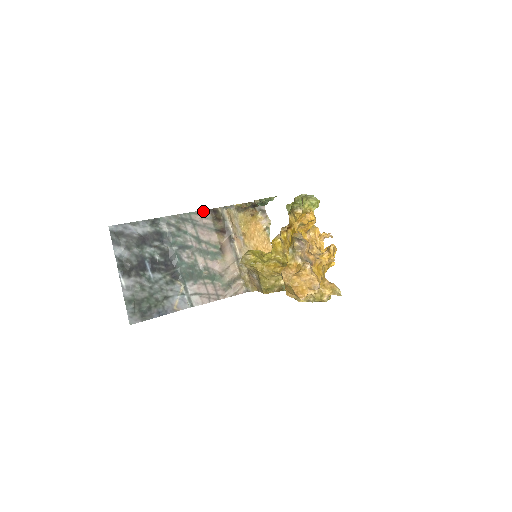
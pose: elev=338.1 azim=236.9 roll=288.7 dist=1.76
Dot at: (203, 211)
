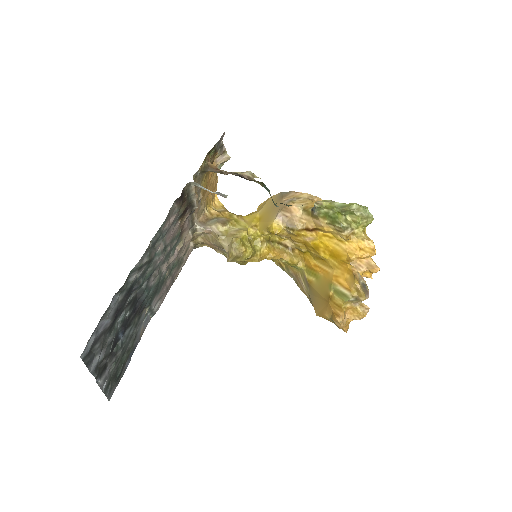
Dot at: (171, 208)
